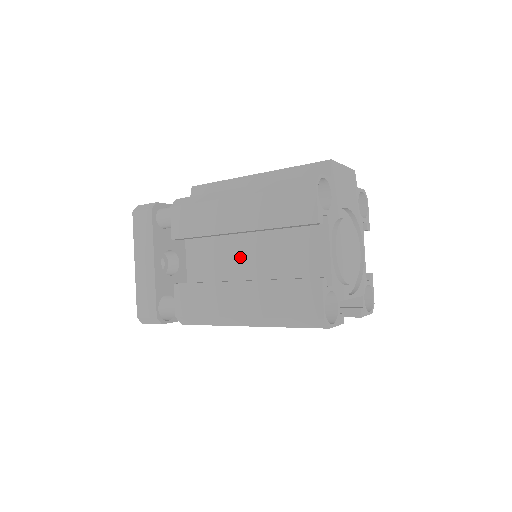
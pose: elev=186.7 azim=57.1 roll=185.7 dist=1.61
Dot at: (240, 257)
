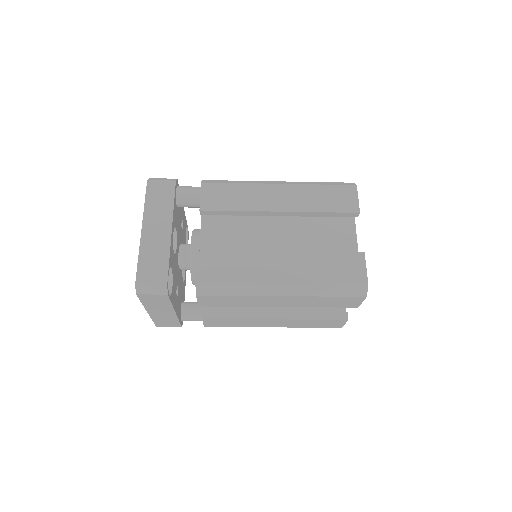
Dot at: (267, 240)
